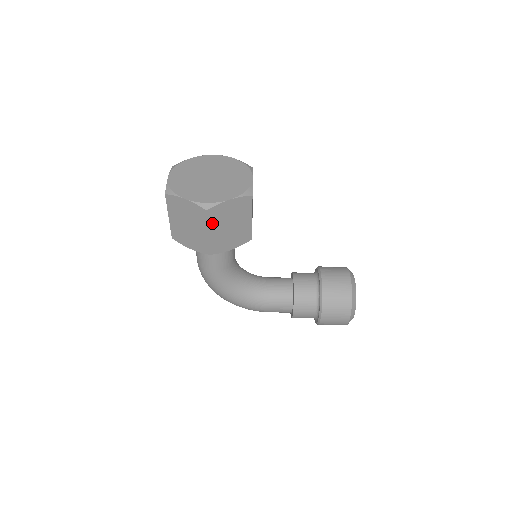
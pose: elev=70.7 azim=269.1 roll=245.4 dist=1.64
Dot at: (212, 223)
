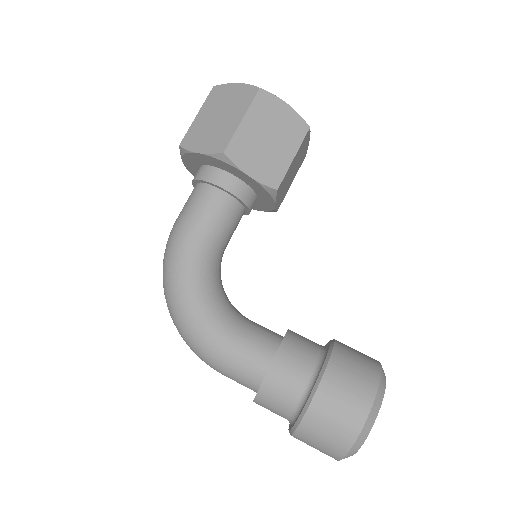
Dot at: (254, 111)
